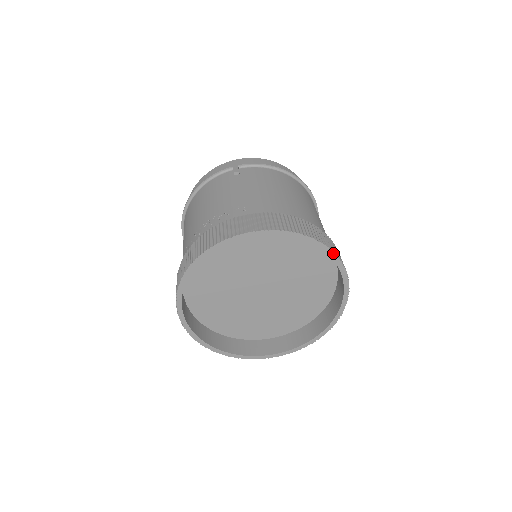
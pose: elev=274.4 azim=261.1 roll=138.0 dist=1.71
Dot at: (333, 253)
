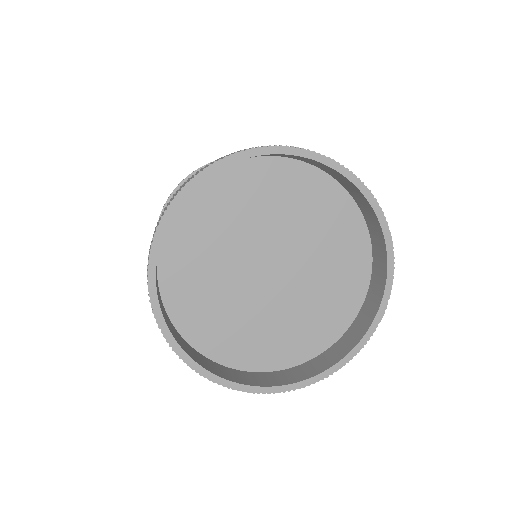
Dot at: (392, 279)
